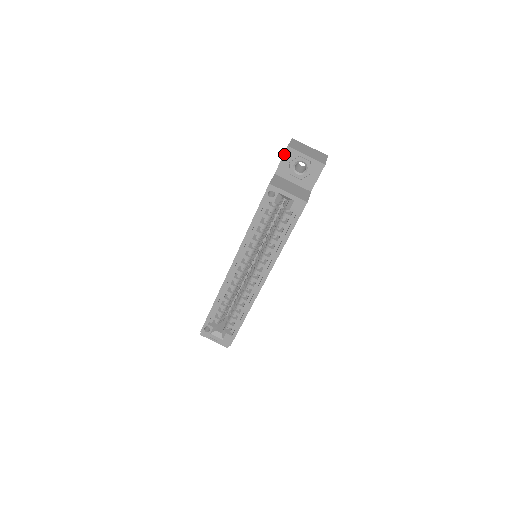
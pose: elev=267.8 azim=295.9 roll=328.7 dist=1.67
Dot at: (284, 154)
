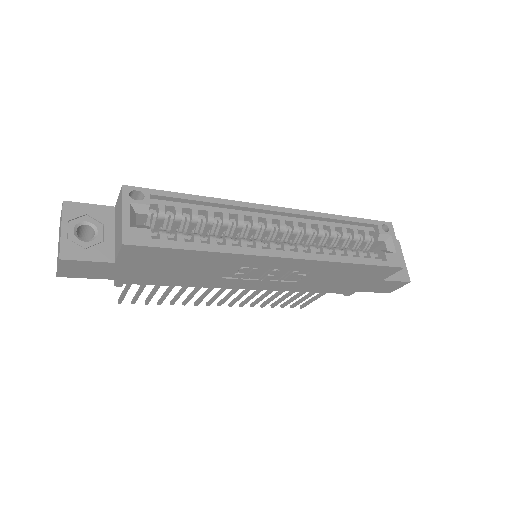
Dot at: occluded
